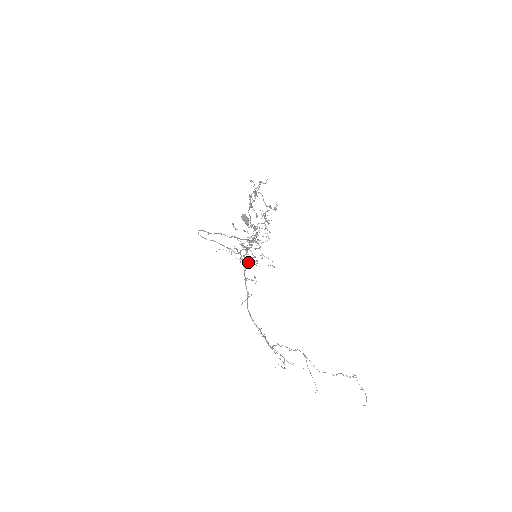
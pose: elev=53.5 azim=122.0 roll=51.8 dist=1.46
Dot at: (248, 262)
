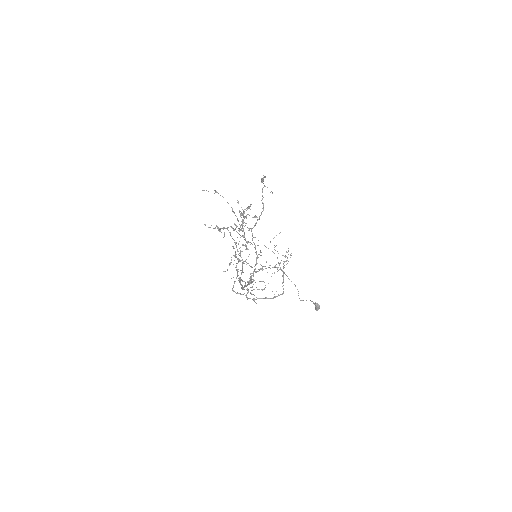
Dot at: (237, 251)
